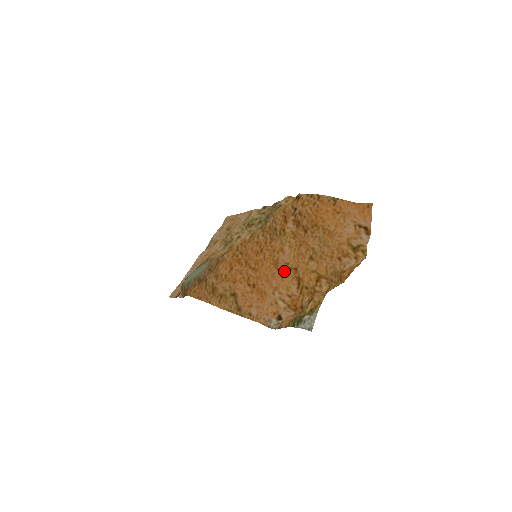
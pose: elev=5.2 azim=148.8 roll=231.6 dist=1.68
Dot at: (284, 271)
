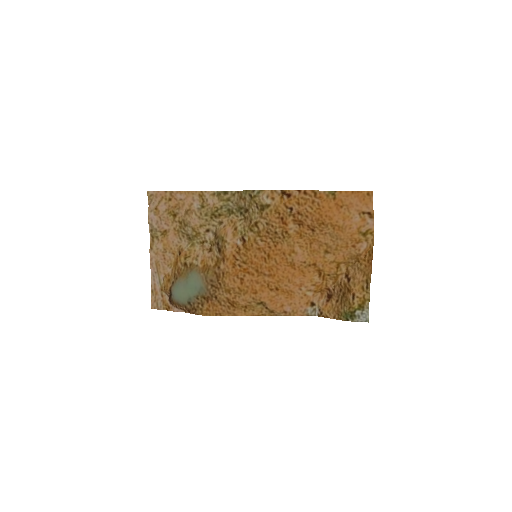
Dot at: (304, 269)
